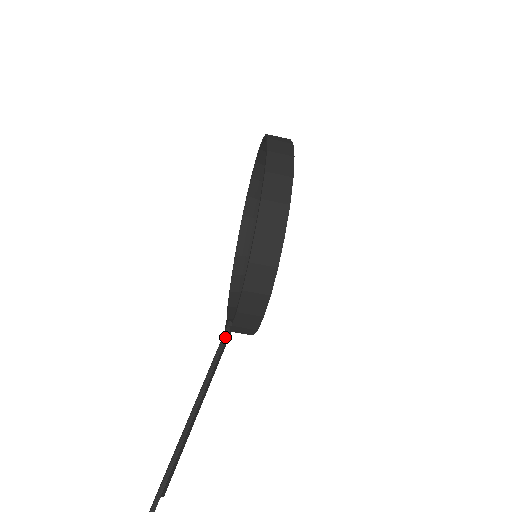
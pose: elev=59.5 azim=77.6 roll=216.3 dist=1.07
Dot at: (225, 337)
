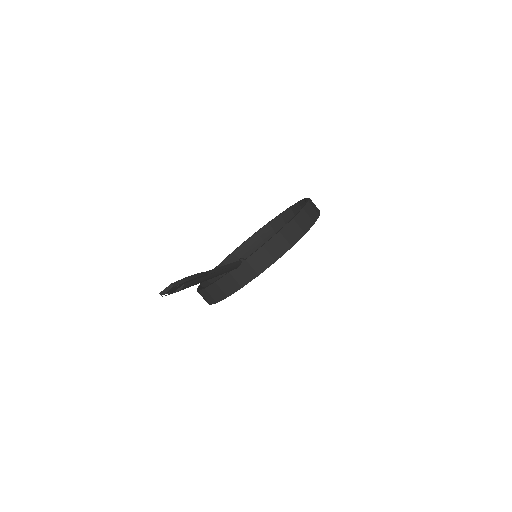
Dot at: (238, 262)
